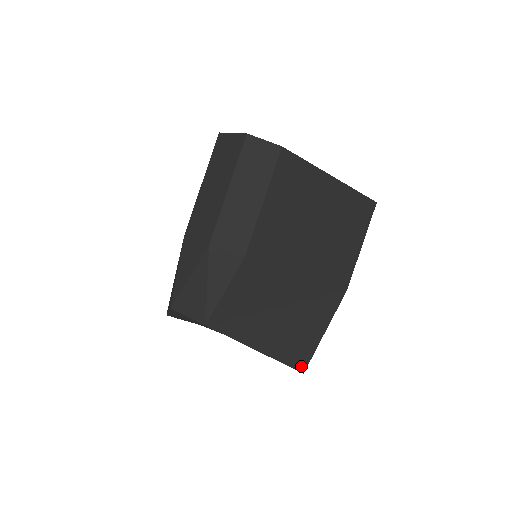
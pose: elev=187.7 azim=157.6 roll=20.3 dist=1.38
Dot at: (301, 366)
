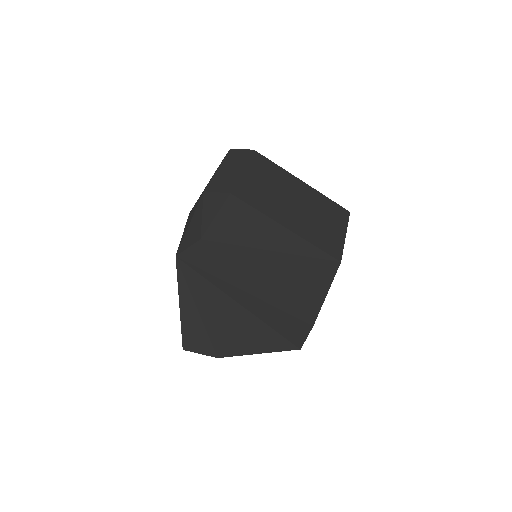
Dot at: (308, 317)
